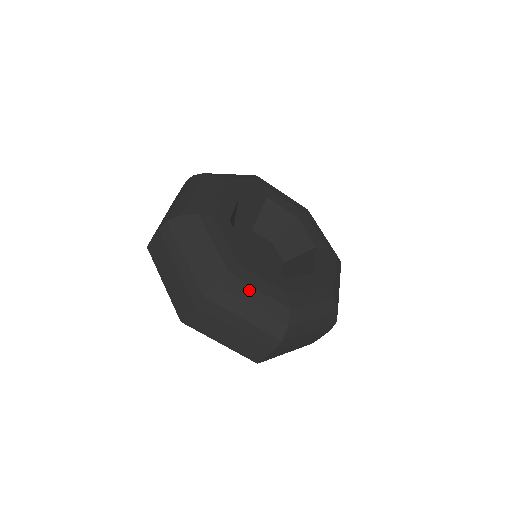
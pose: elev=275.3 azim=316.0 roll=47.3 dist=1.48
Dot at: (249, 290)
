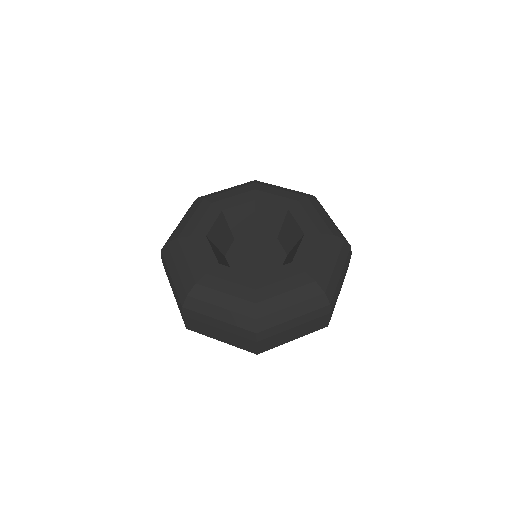
Dot at: (279, 299)
